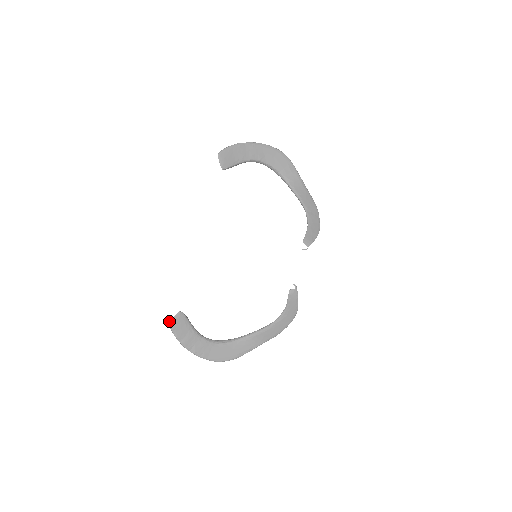
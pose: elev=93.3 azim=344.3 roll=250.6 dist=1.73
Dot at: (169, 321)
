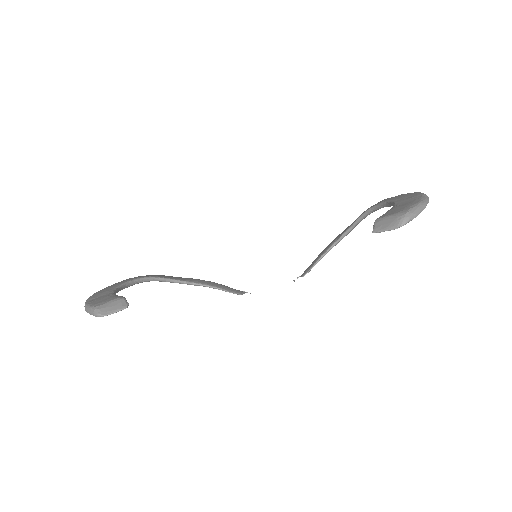
Dot at: occluded
